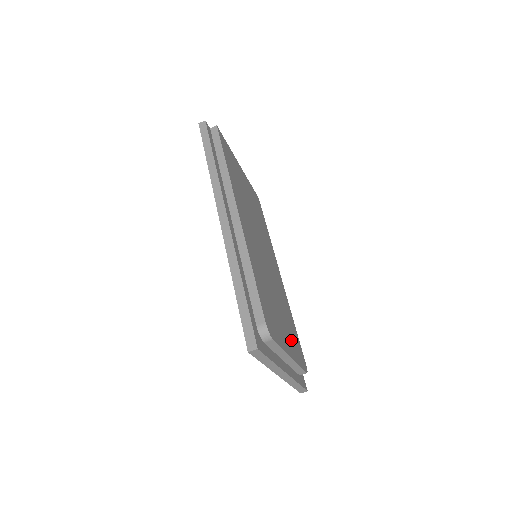
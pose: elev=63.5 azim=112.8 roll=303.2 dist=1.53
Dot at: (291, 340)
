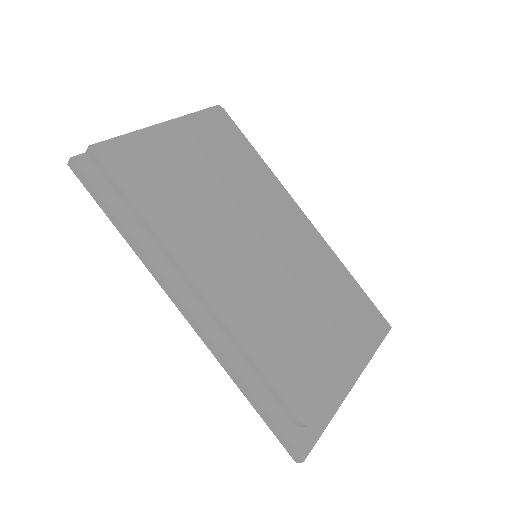
Dot at: (345, 329)
